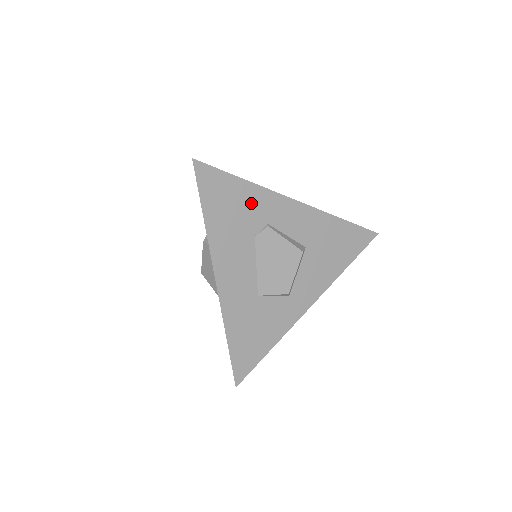
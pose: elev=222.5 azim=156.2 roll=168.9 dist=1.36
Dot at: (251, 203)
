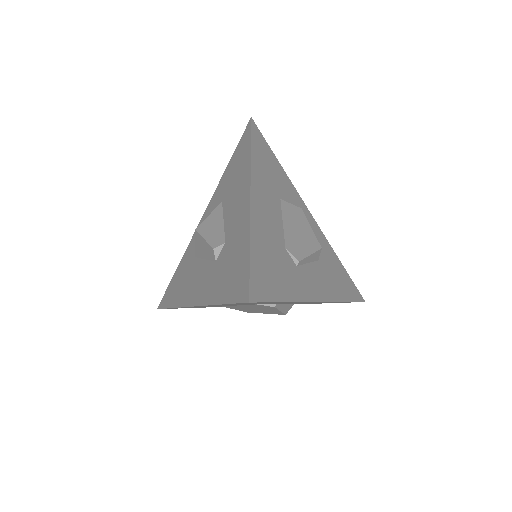
Dot at: occluded
